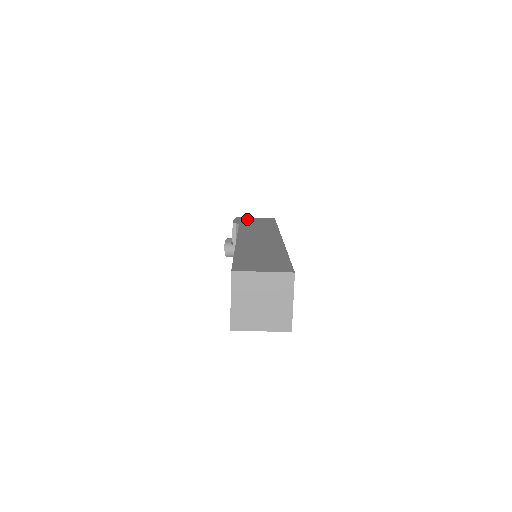
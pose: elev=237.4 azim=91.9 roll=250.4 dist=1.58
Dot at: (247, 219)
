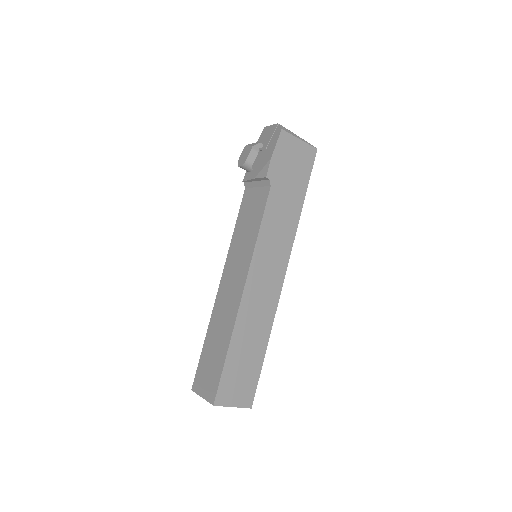
Dot at: (288, 152)
